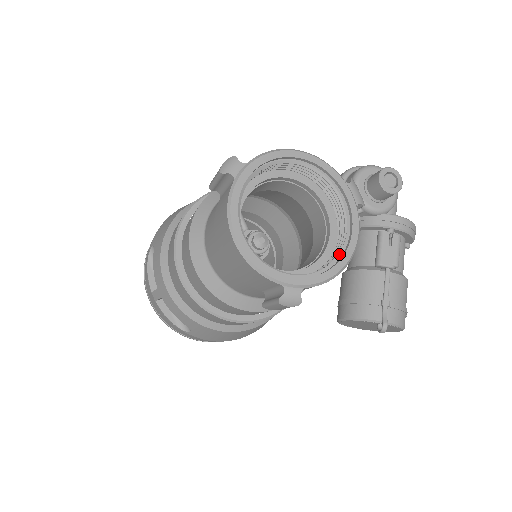
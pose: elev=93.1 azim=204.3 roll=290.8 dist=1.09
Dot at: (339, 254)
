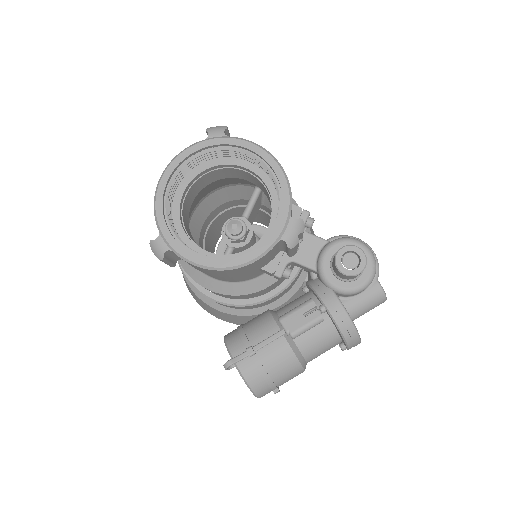
Dot at: (225, 257)
